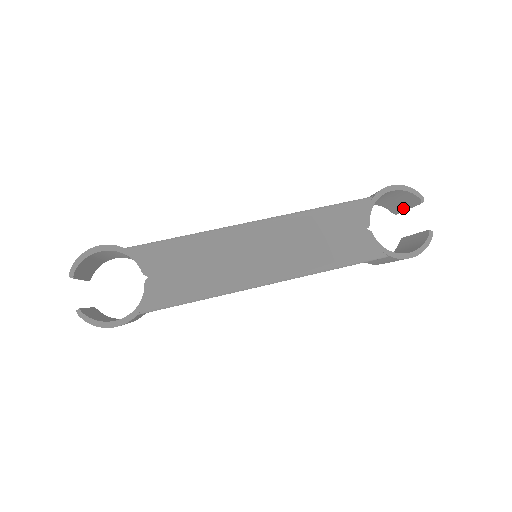
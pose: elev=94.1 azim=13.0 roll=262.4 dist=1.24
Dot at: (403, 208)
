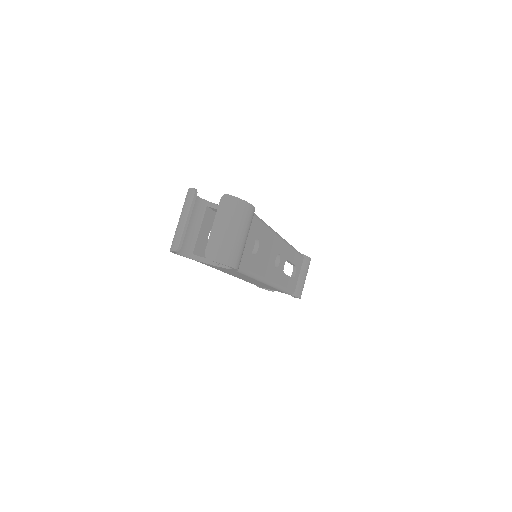
Dot at: occluded
